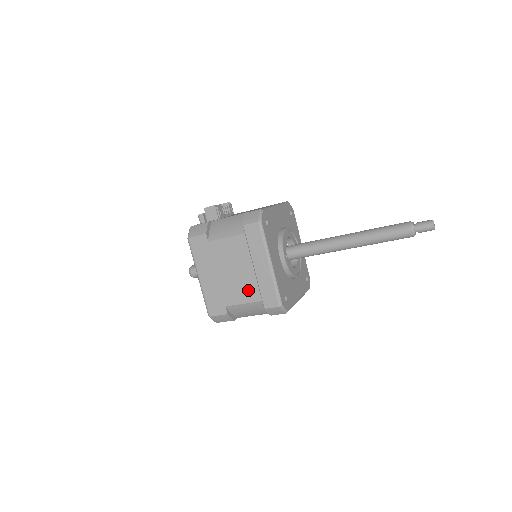
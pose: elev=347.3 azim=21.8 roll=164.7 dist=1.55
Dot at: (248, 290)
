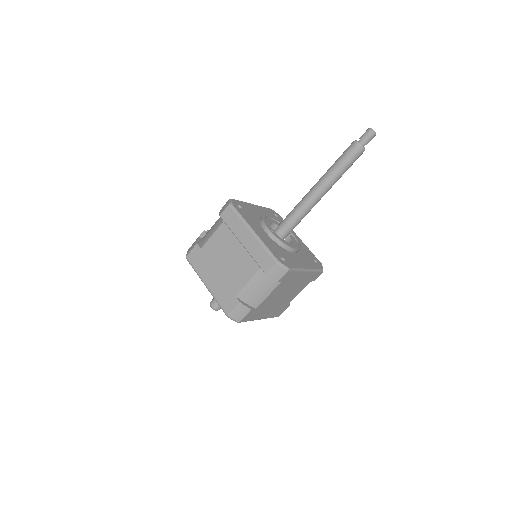
Dot at: (246, 267)
